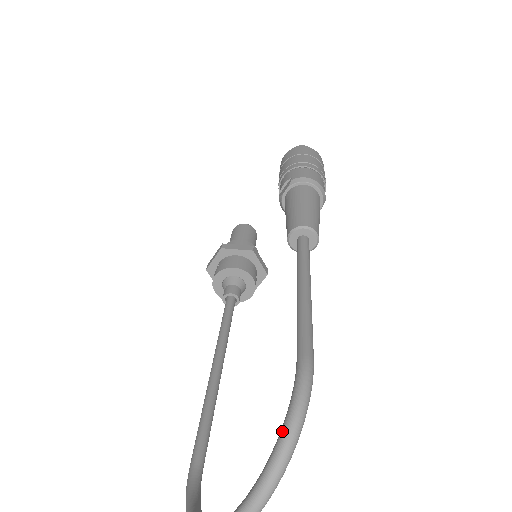
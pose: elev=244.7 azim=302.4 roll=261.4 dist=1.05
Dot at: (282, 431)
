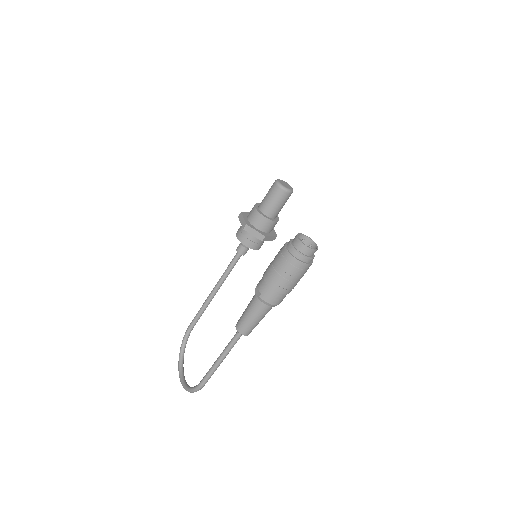
Dot at: (189, 390)
